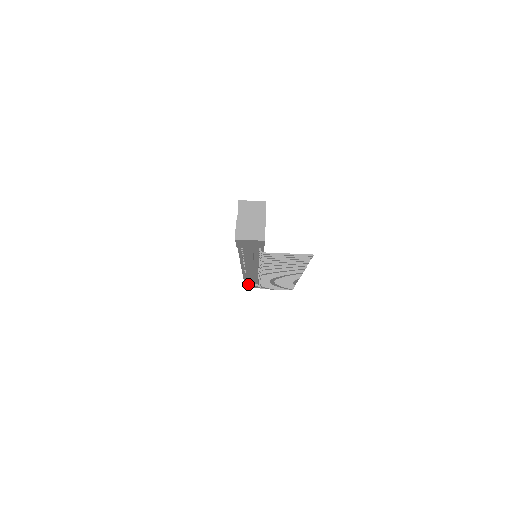
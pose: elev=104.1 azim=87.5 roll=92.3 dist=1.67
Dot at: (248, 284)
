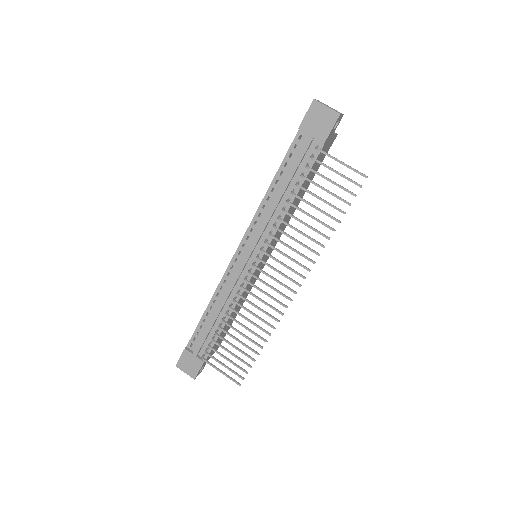
Dot at: (190, 350)
